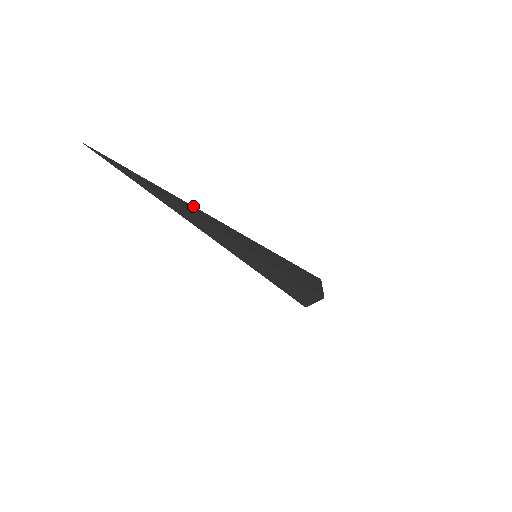
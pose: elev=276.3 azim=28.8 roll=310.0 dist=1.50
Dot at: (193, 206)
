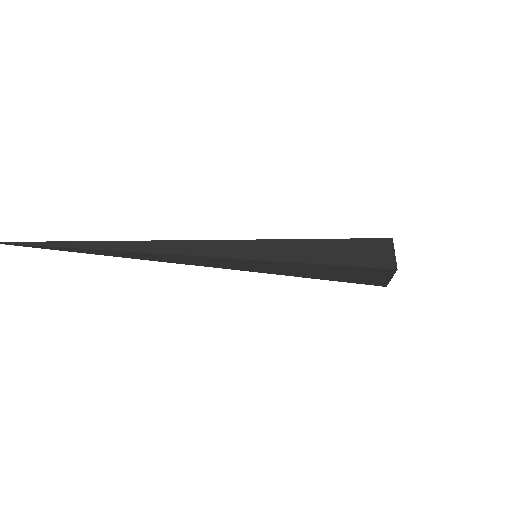
Dot at: (134, 241)
